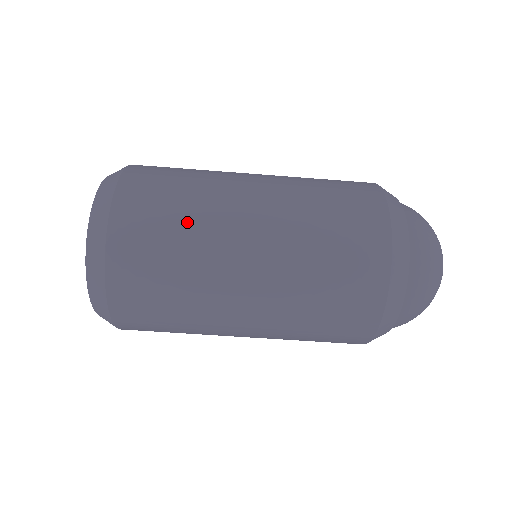
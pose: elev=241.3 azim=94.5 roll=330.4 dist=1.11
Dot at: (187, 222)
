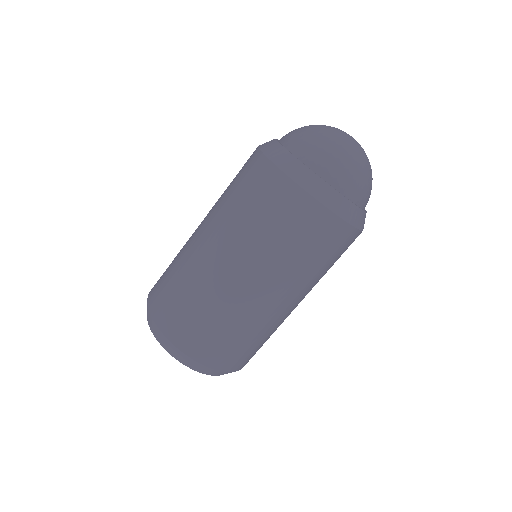
Dot at: (202, 303)
